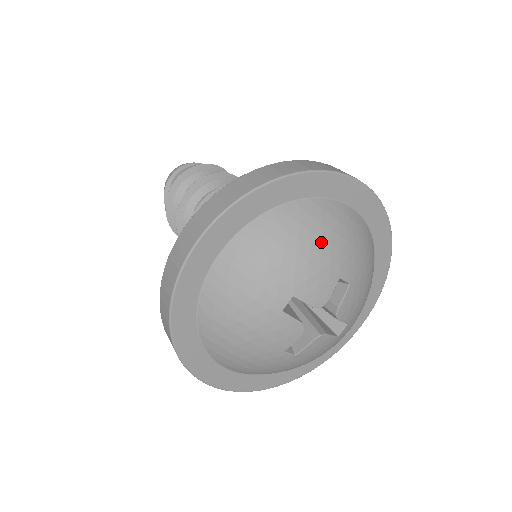
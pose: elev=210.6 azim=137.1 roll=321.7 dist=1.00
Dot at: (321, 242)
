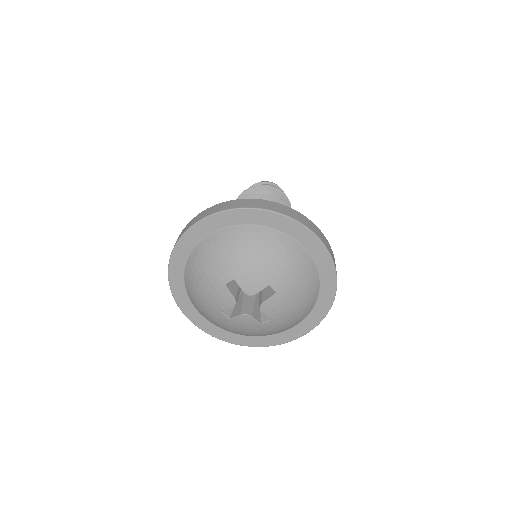
Dot at: (266, 257)
